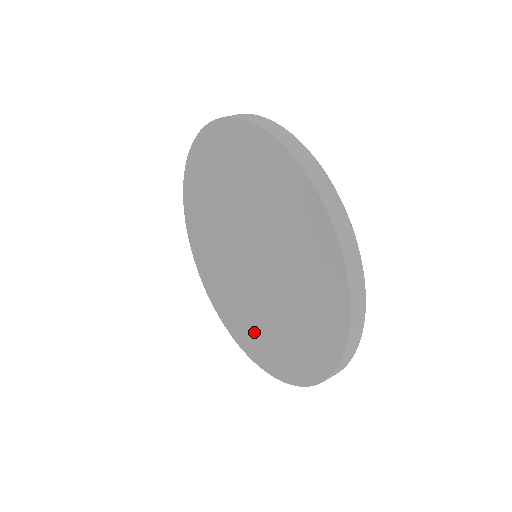
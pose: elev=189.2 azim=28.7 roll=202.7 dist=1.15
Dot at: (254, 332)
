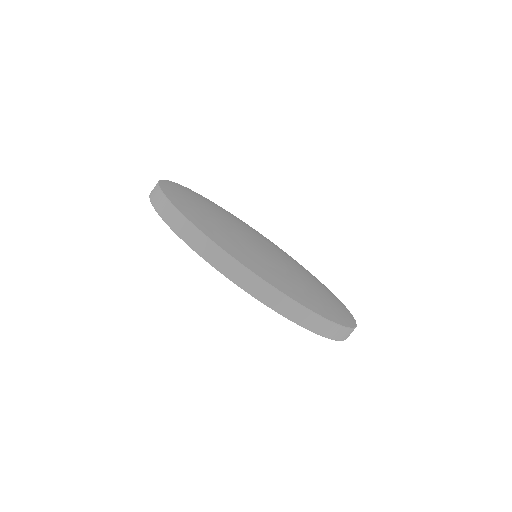
Dot at: occluded
